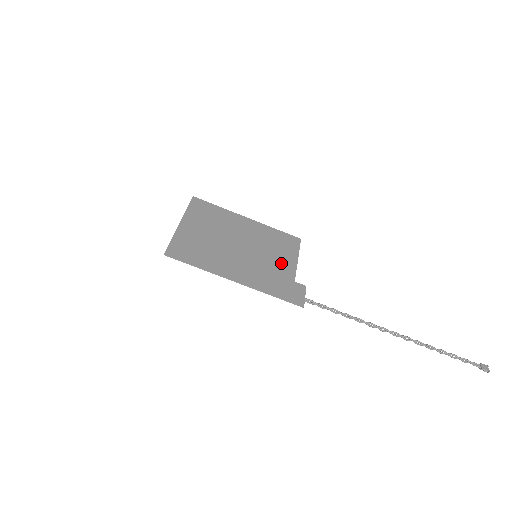
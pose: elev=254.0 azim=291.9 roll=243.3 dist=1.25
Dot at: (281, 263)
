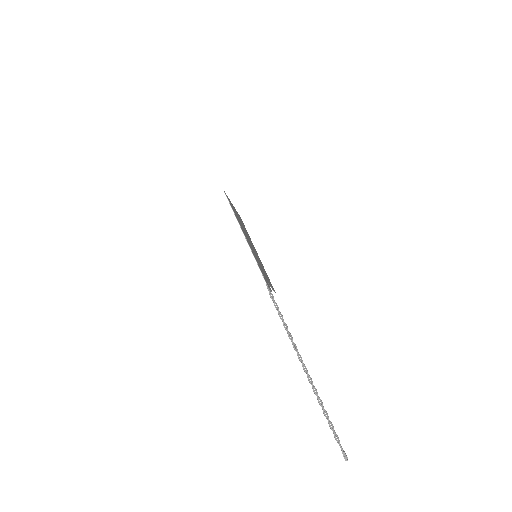
Dot at: occluded
